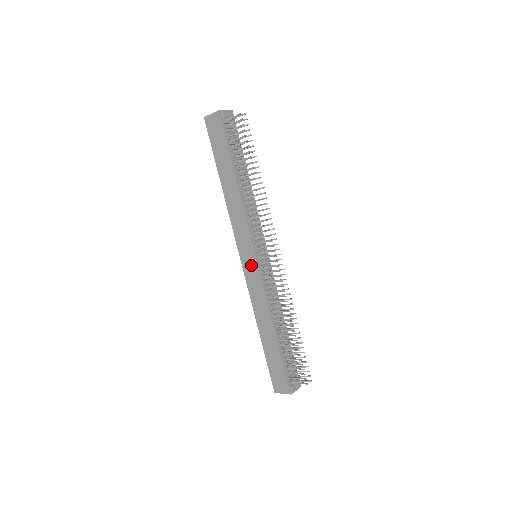
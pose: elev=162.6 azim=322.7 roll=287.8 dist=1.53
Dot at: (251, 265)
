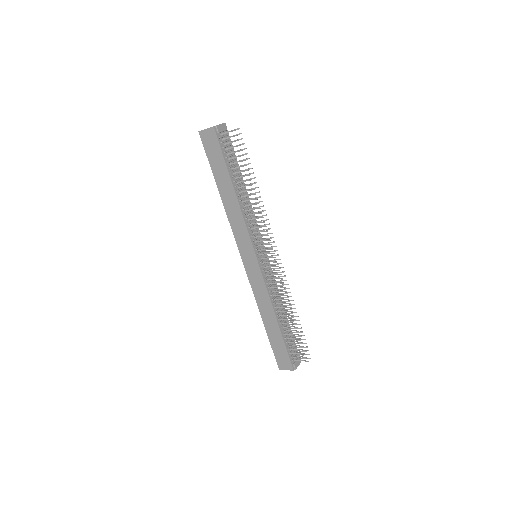
Dot at: (253, 265)
